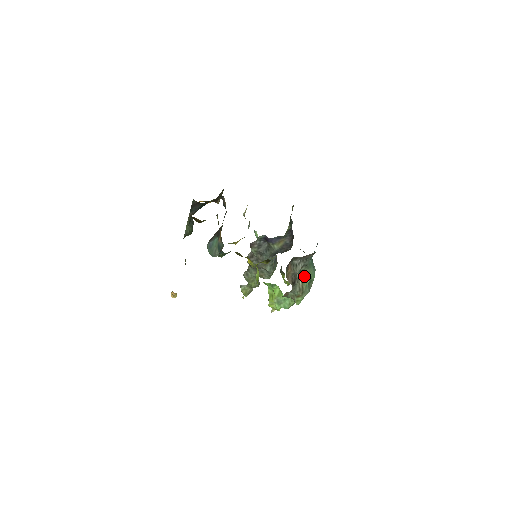
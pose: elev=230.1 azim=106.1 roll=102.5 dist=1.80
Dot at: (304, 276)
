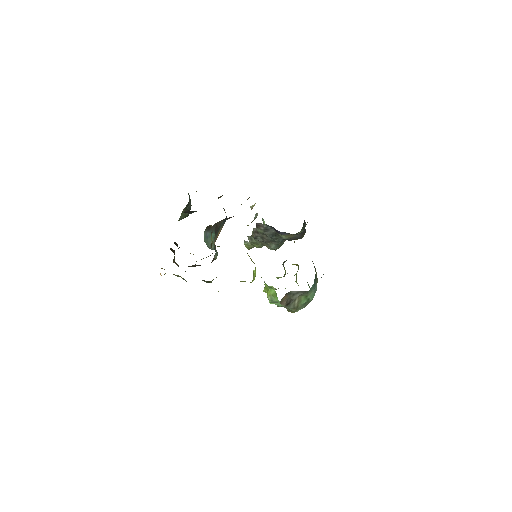
Dot at: (302, 298)
